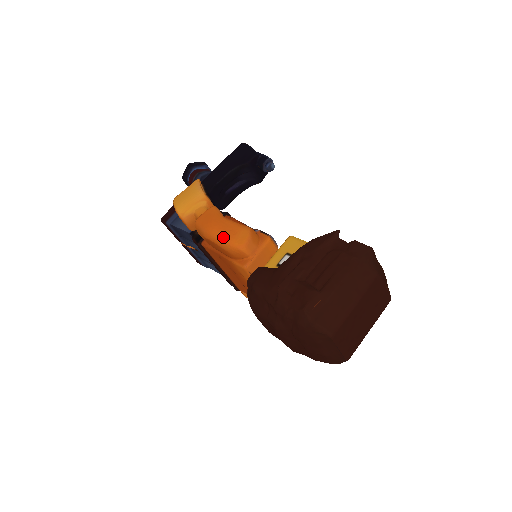
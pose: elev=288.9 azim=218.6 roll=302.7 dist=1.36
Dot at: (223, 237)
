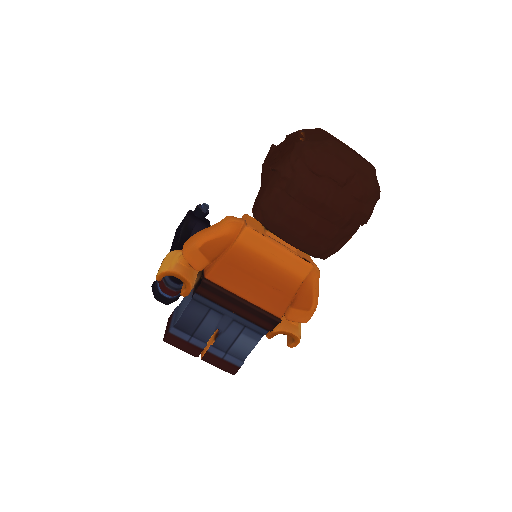
Dot at: (210, 230)
